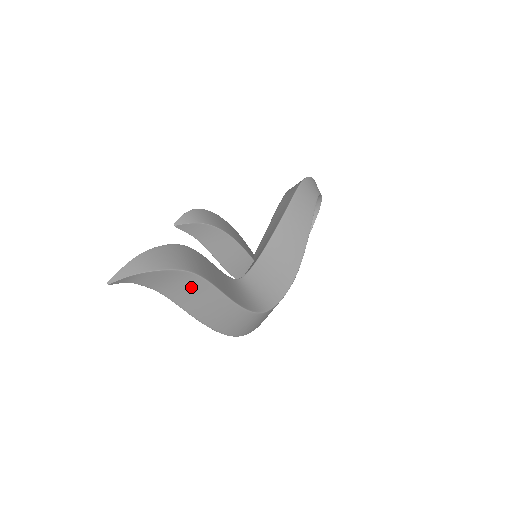
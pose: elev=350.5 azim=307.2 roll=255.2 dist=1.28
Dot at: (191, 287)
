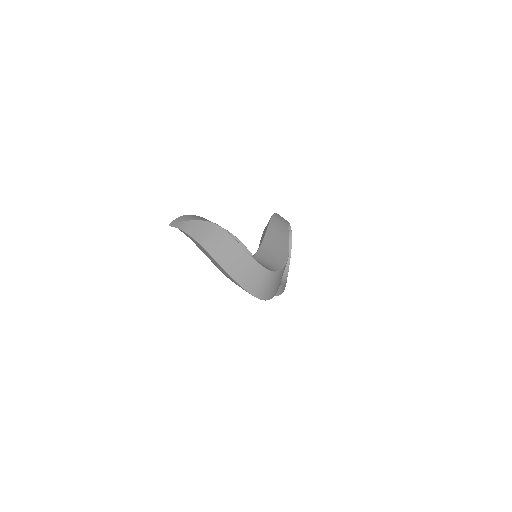
Dot at: (220, 240)
